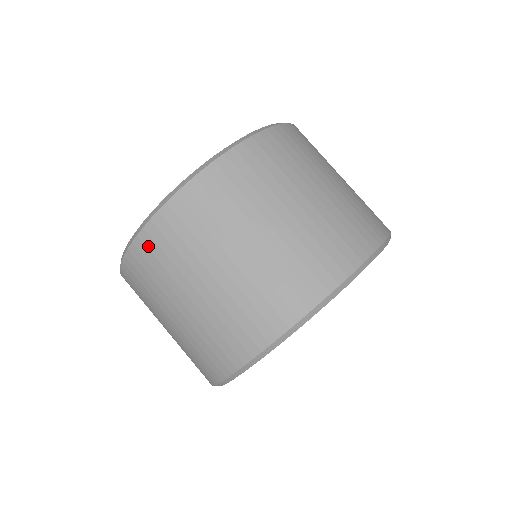
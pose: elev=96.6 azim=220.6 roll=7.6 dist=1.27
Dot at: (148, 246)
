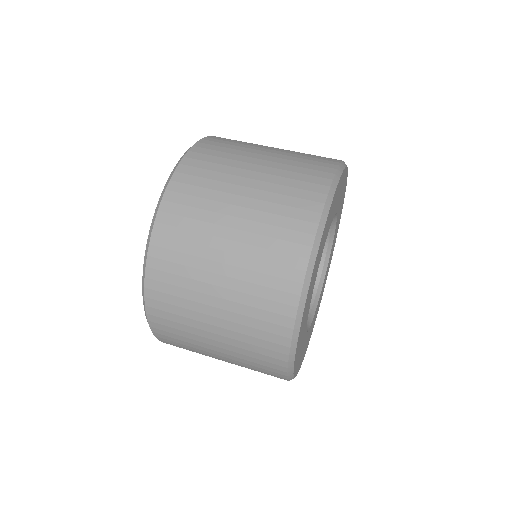
Dot at: (202, 152)
